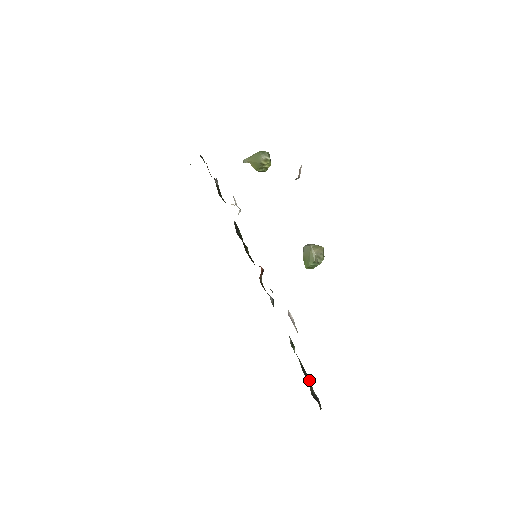
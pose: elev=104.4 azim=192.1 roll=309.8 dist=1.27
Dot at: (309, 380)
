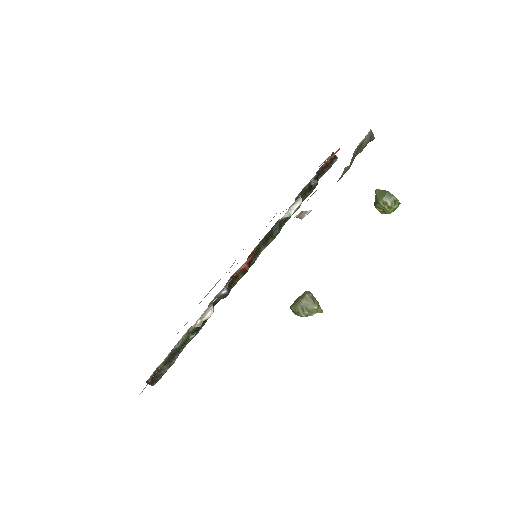
Dot at: (172, 363)
